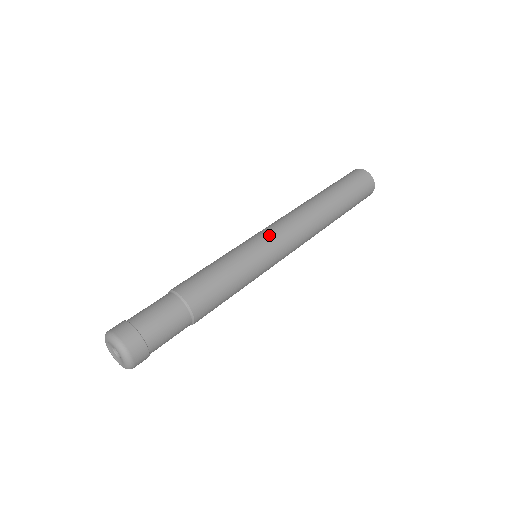
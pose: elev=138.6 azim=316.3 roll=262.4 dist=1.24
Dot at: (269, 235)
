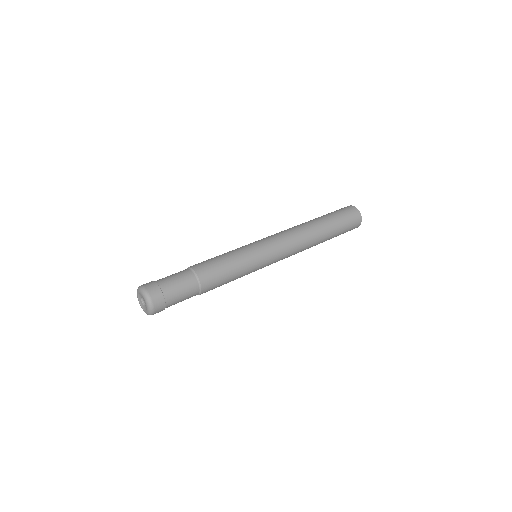
Dot at: (262, 239)
